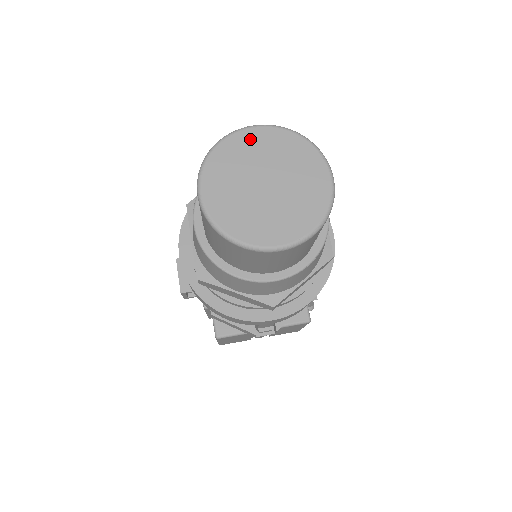
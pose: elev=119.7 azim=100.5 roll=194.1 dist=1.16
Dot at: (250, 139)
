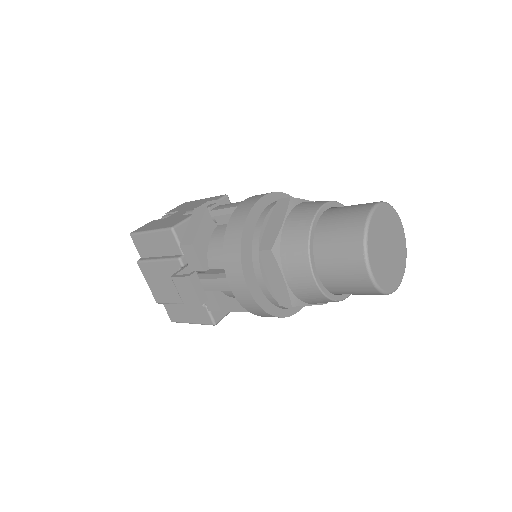
Dot at: (378, 218)
